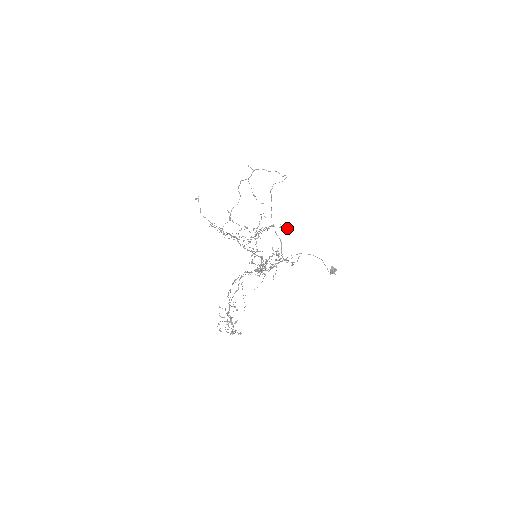
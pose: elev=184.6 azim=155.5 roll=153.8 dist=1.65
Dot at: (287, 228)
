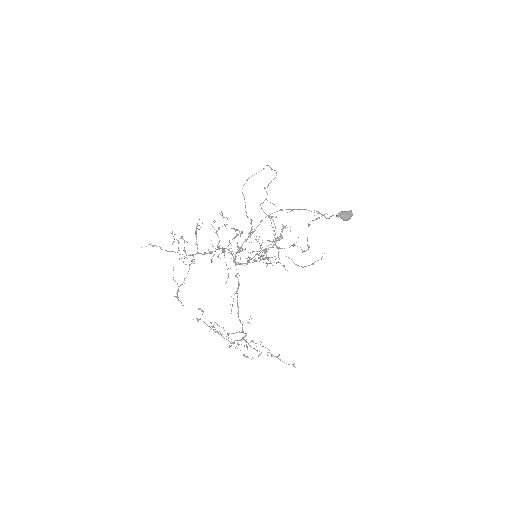
Dot at: occluded
